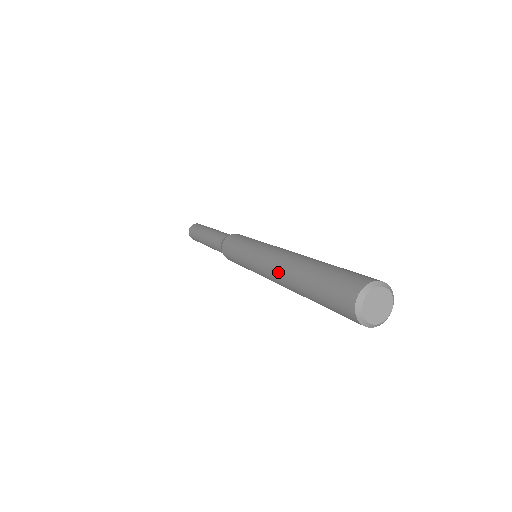
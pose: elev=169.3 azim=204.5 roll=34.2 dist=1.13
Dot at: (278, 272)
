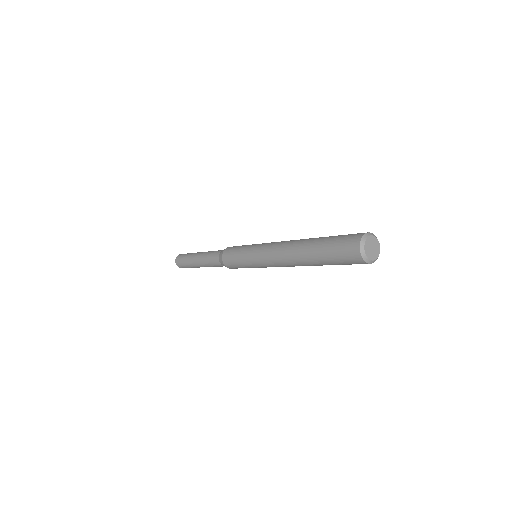
Dot at: (289, 245)
